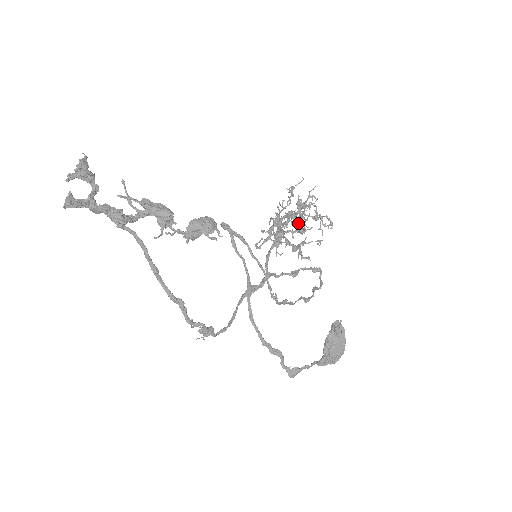
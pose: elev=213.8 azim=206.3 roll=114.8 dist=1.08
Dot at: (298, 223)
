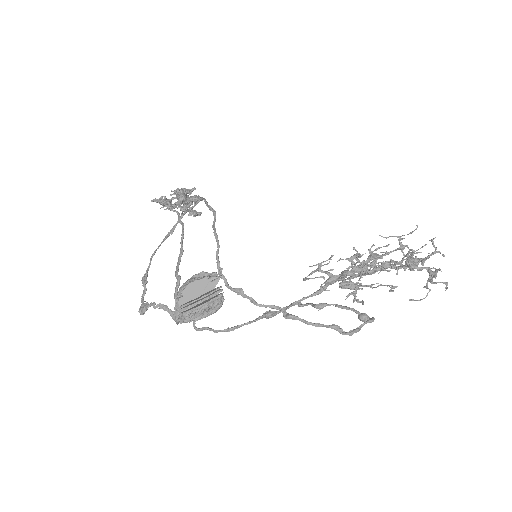
Dot at: occluded
